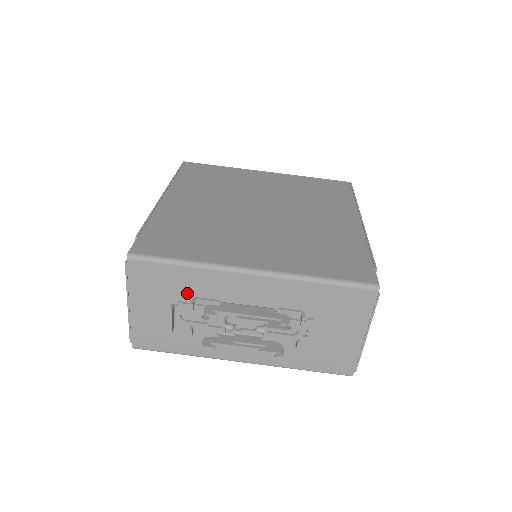
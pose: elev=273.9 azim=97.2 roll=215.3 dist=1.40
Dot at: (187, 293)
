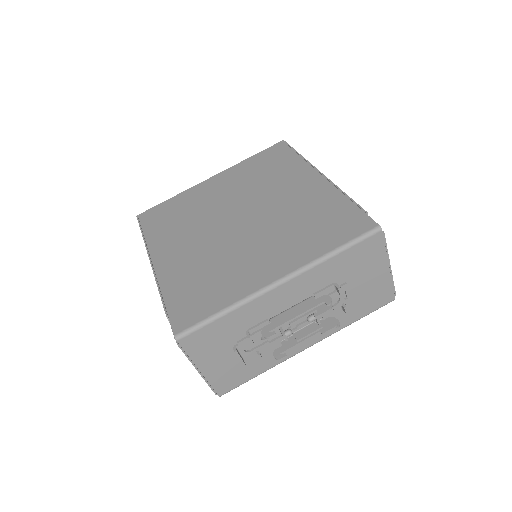
Dot at: (239, 331)
